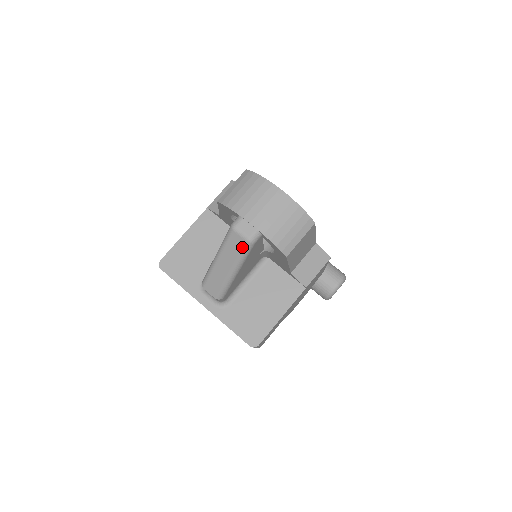
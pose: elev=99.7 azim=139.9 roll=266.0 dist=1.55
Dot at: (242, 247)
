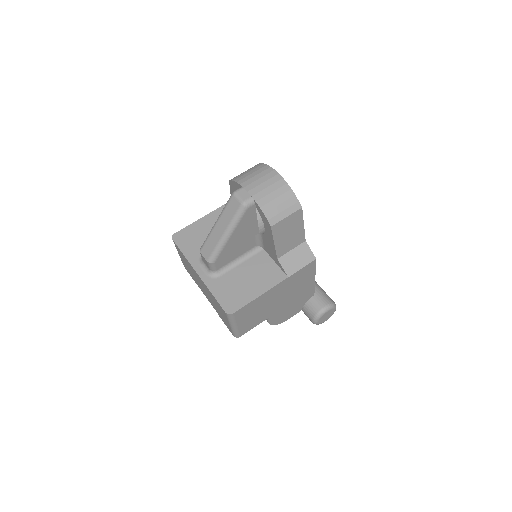
Dot at: (237, 210)
